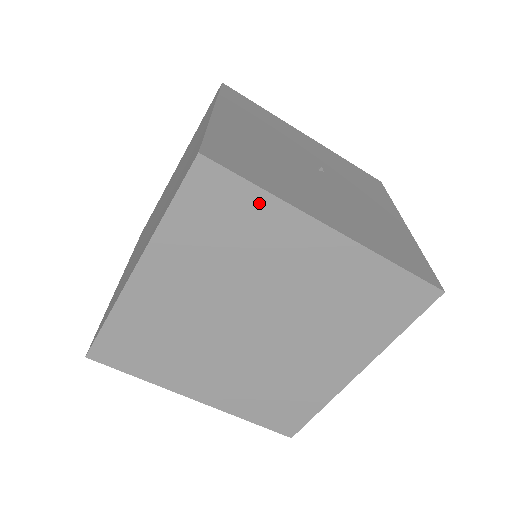
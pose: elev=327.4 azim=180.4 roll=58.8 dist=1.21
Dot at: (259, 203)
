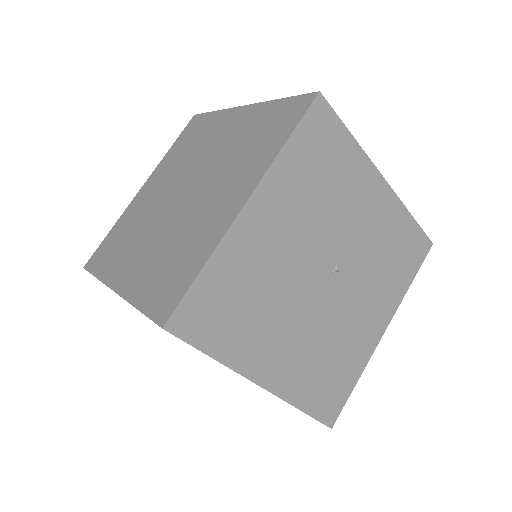
Dot at: occluded
